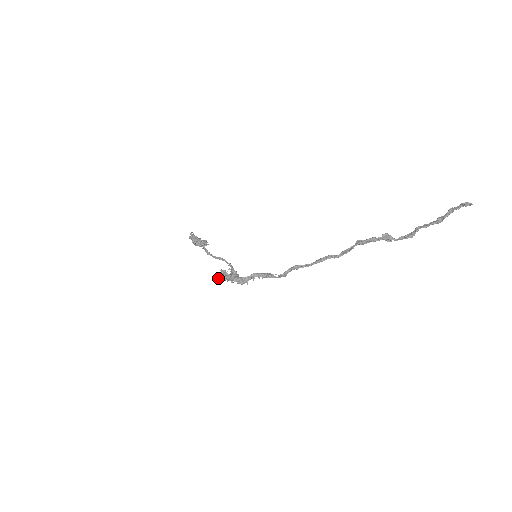
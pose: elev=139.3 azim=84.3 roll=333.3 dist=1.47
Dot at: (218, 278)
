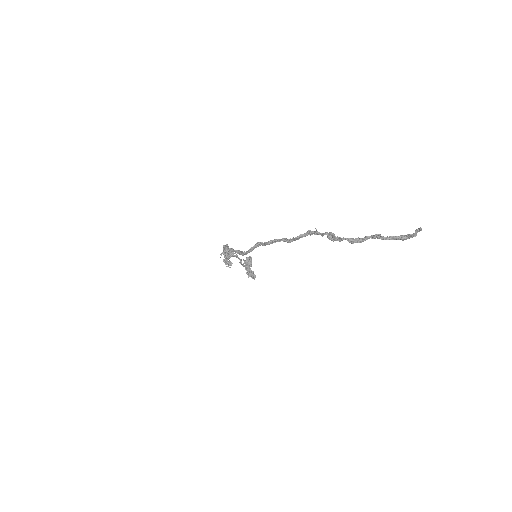
Dot at: (221, 253)
